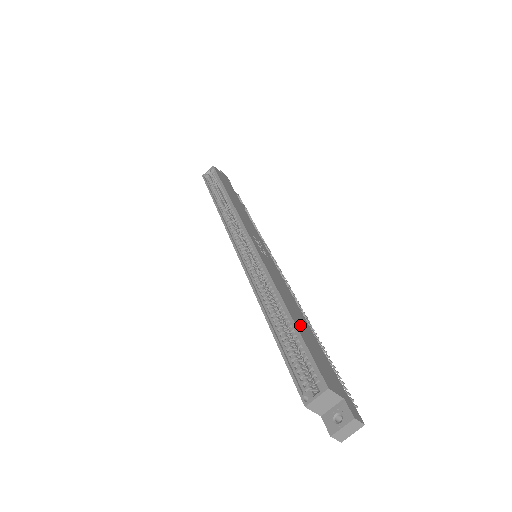
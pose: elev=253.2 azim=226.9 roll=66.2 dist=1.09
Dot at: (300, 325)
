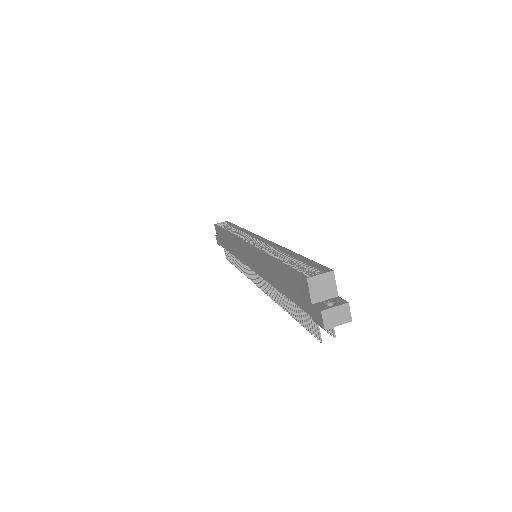
Dot at: occluded
